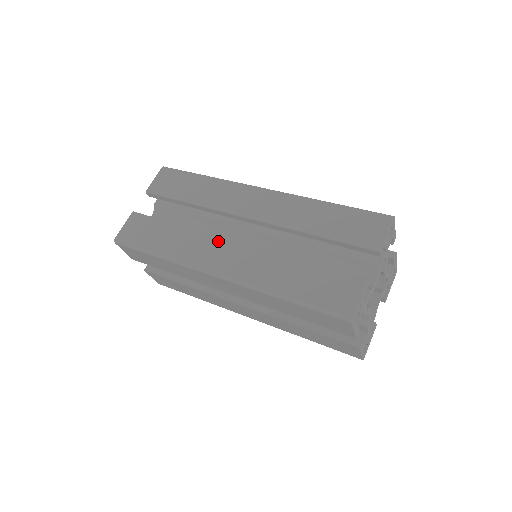
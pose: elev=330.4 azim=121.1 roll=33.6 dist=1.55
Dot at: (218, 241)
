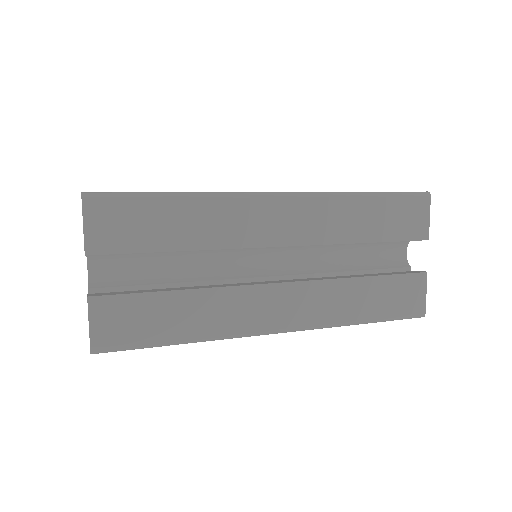
Dot at: (259, 292)
